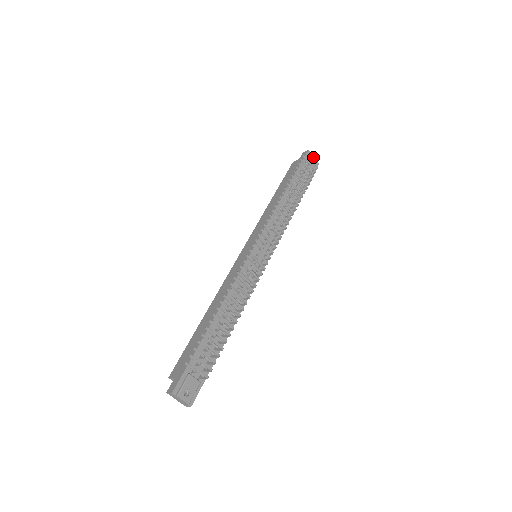
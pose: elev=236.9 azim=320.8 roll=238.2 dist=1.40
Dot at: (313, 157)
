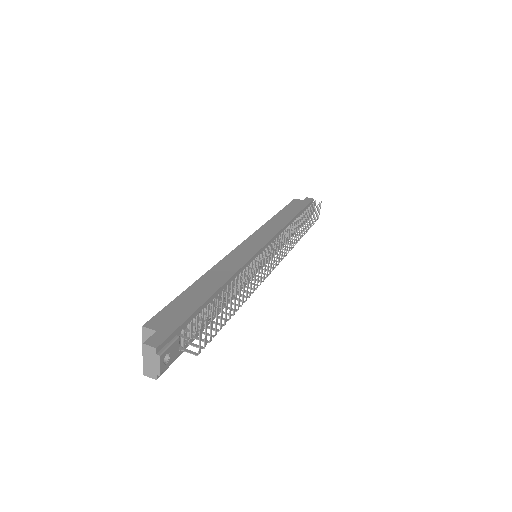
Dot at: occluded
